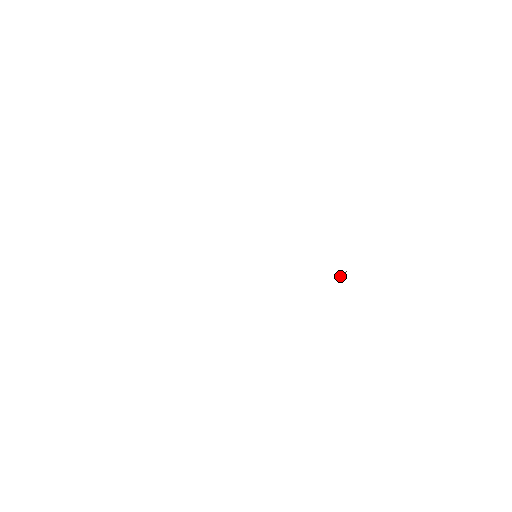
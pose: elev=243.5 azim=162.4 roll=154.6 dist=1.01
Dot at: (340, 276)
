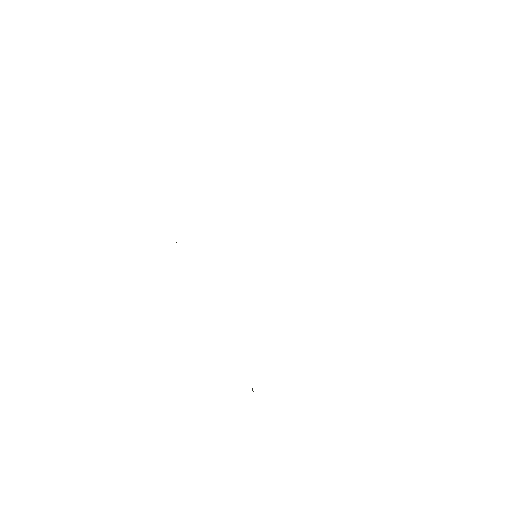
Dot at: occluded
